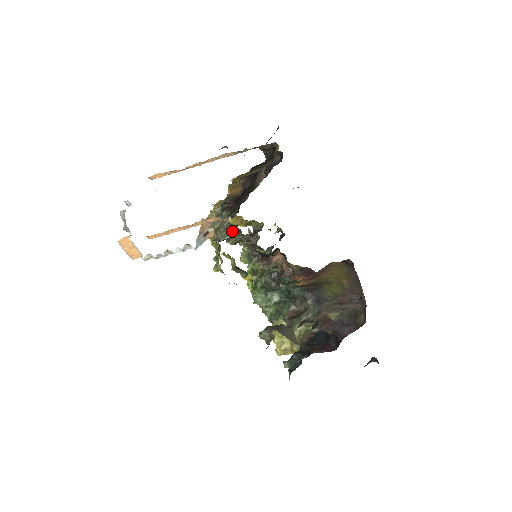
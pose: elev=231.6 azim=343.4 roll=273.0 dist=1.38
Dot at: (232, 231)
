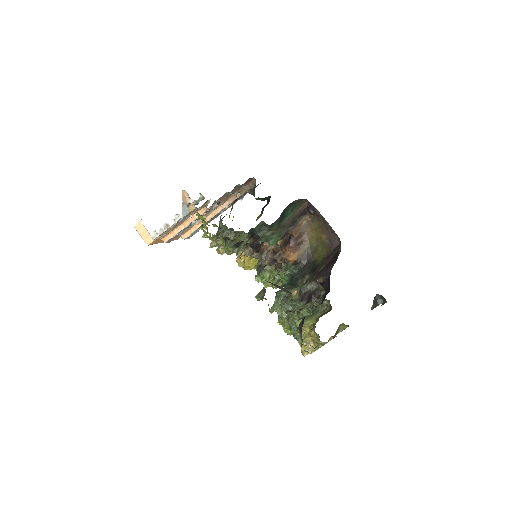
Dot at: (229, 234)
